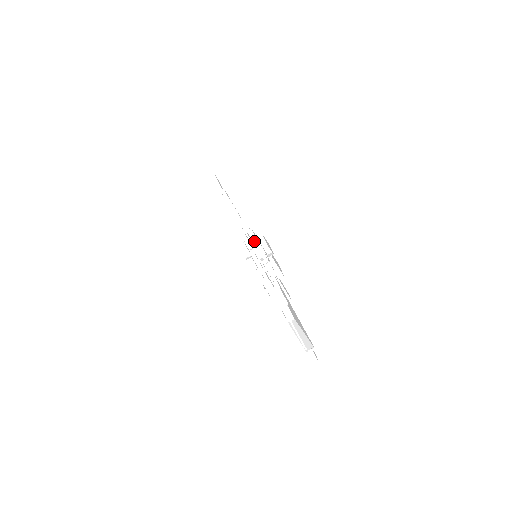
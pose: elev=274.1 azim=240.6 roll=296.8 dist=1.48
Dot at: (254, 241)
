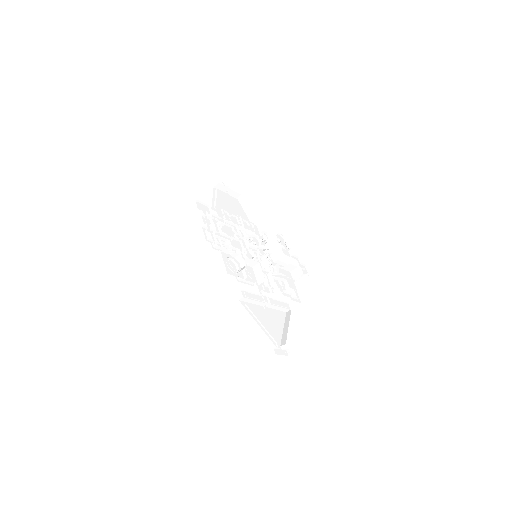
Dot at: (225, 260)
